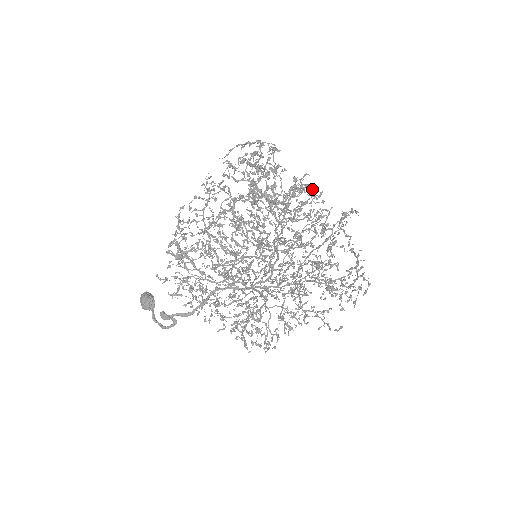
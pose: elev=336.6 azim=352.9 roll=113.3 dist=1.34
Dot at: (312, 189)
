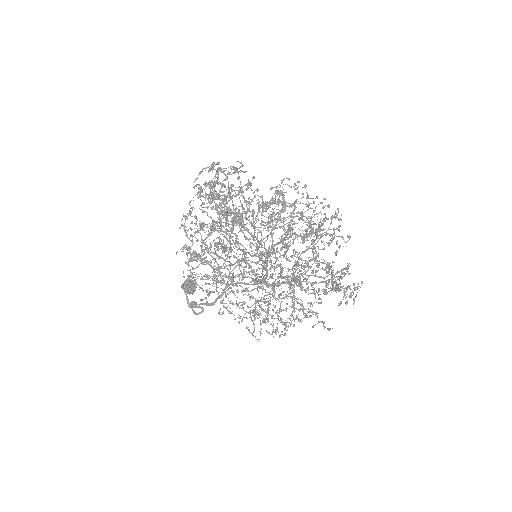
Dot at: (304, 185)
